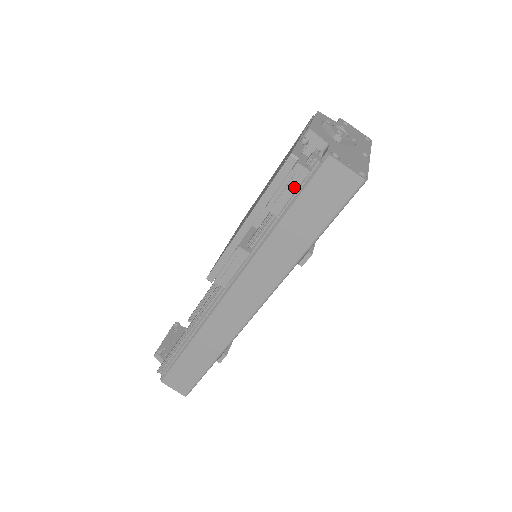
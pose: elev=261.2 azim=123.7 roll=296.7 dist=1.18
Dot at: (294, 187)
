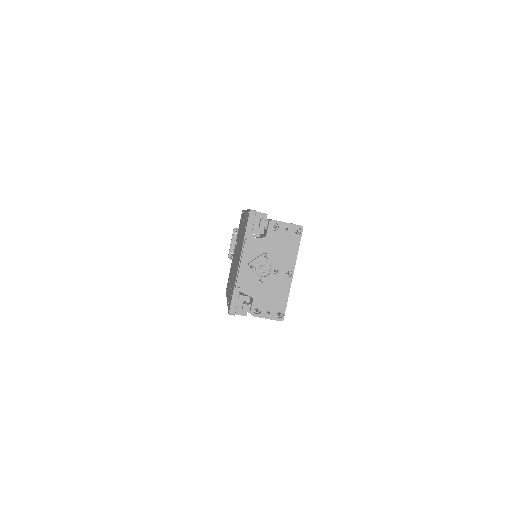
Dot at: occluded
